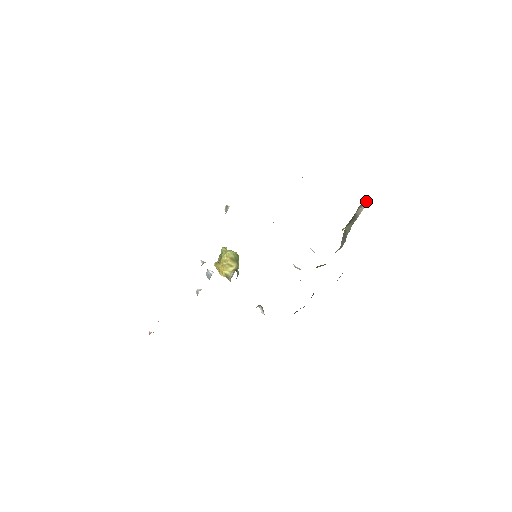
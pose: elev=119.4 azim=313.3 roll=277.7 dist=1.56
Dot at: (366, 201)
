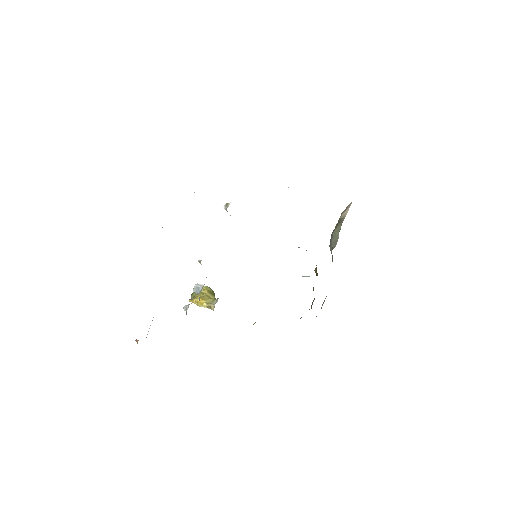
Dot at: (348, 205)
